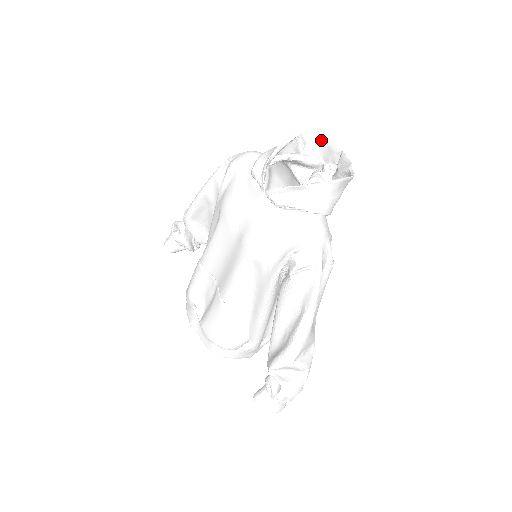
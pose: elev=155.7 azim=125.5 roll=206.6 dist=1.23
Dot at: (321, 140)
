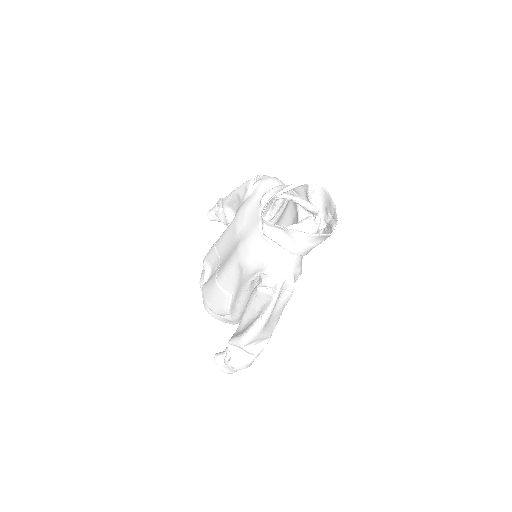
Dot at: (327, 192)
